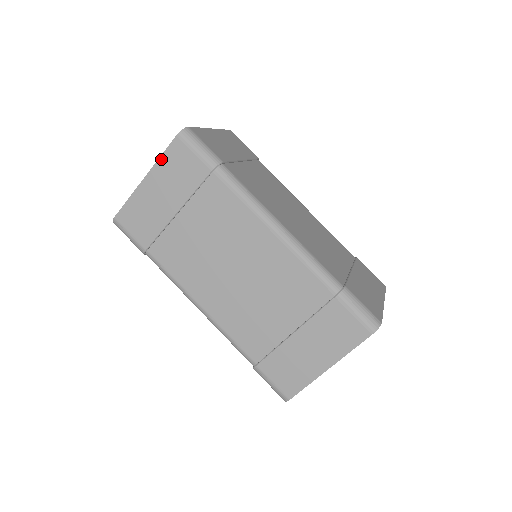
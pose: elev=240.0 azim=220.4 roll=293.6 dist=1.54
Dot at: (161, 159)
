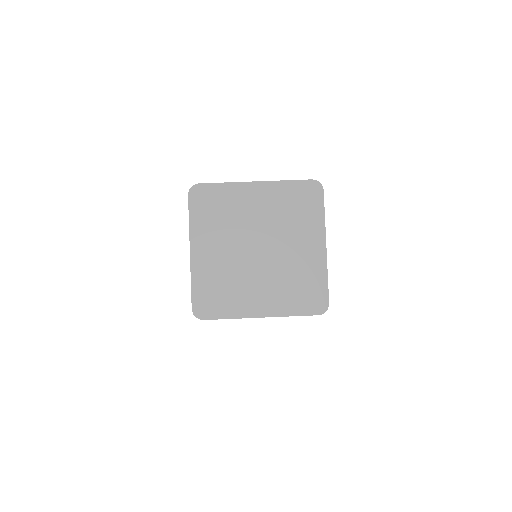
Dot at: occluded
